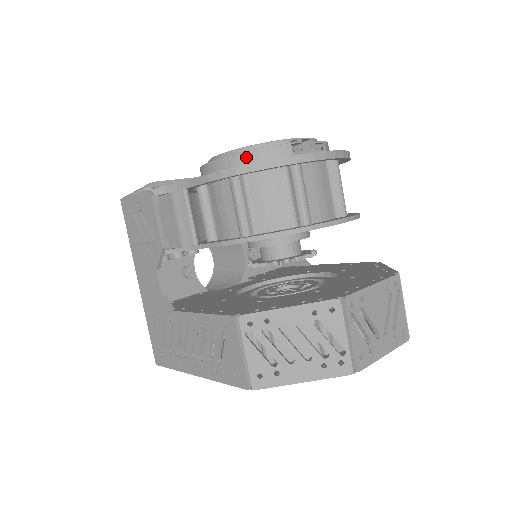
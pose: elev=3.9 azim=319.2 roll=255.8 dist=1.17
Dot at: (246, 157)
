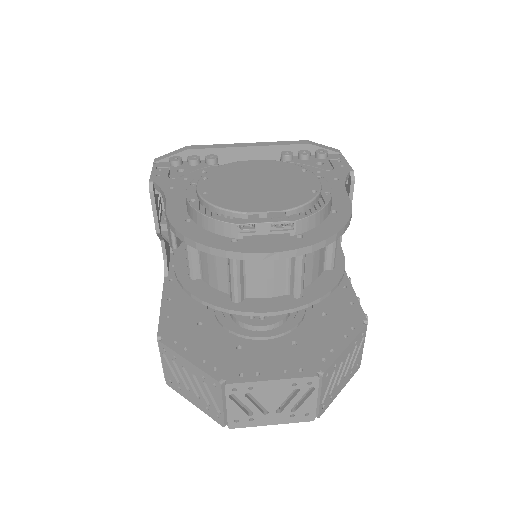
Dot at: (197, 216)
